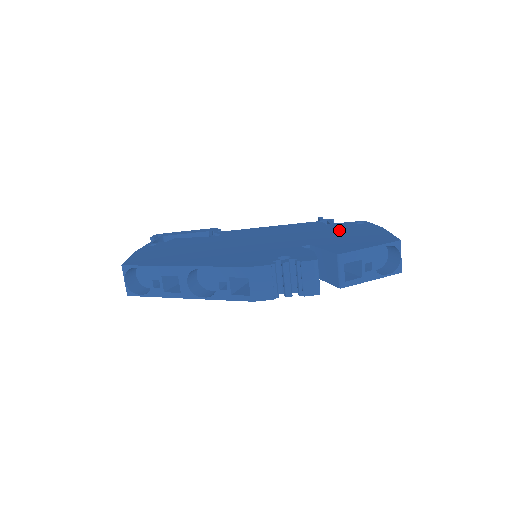
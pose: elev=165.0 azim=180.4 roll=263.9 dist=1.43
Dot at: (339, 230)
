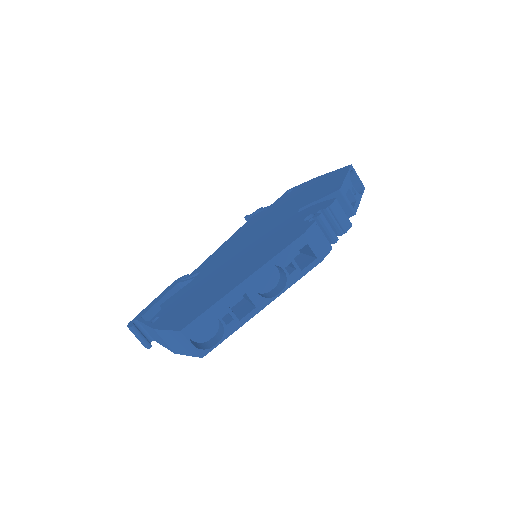
Dot at: (290, 199)
